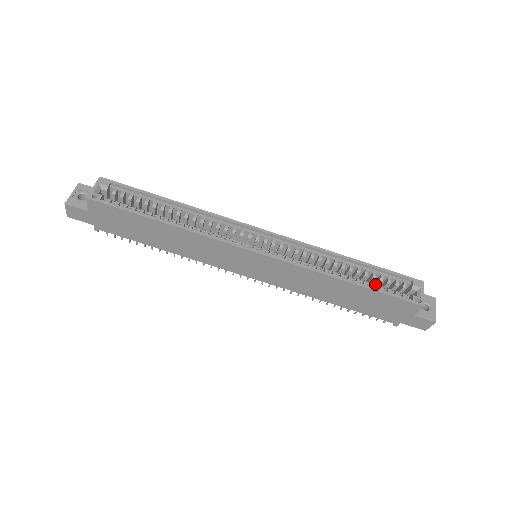
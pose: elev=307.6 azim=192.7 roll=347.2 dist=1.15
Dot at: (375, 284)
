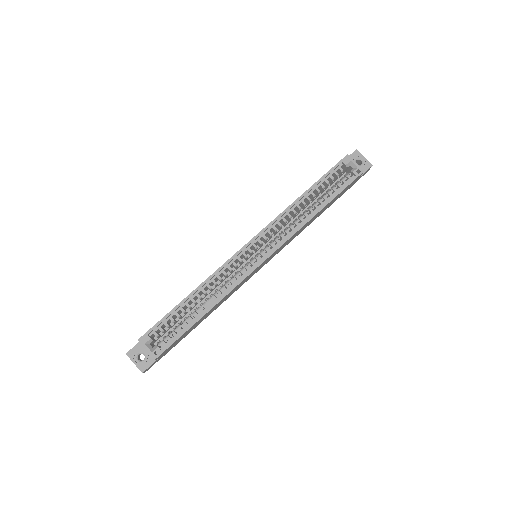
Dot at: (325, 187)
